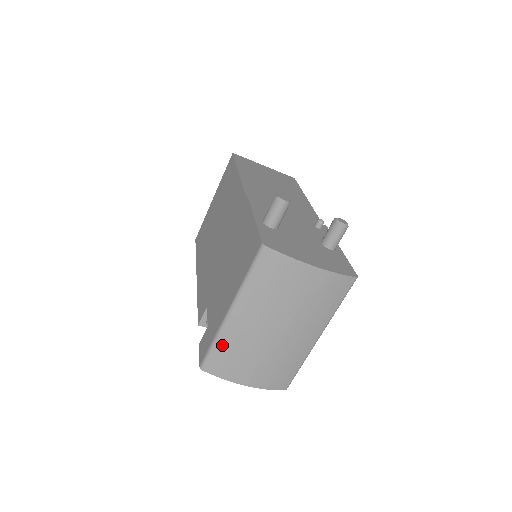
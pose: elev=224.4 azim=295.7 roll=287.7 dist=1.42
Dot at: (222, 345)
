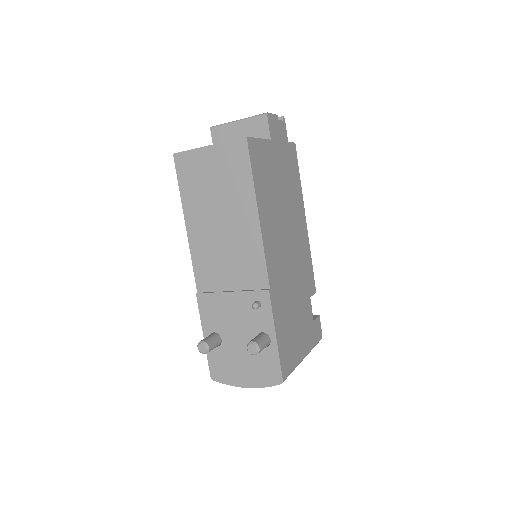
Dot at: occluded
